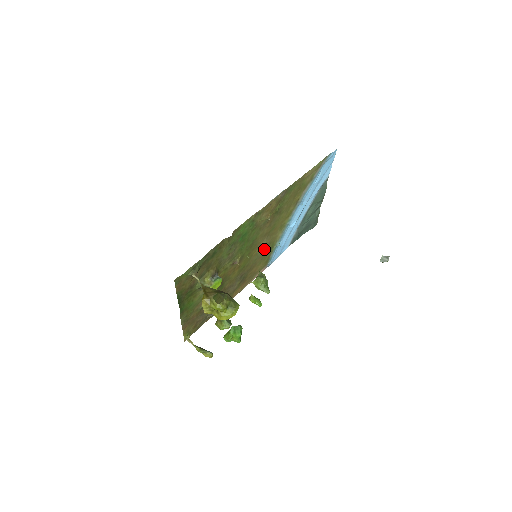
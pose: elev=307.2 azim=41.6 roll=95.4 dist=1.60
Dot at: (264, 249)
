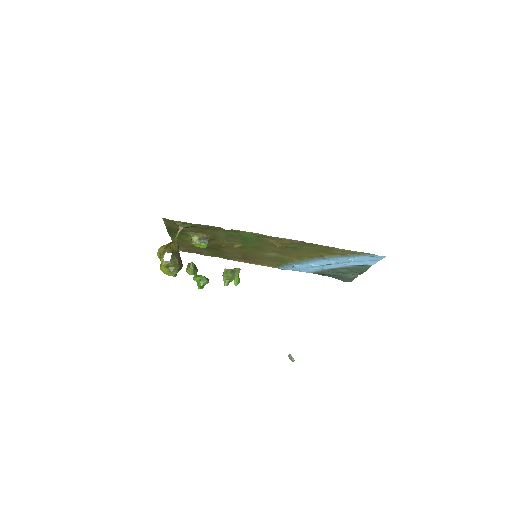
Dot at: (274, 257)
